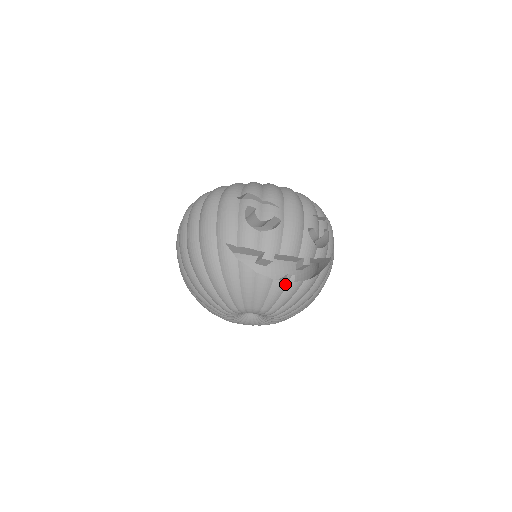
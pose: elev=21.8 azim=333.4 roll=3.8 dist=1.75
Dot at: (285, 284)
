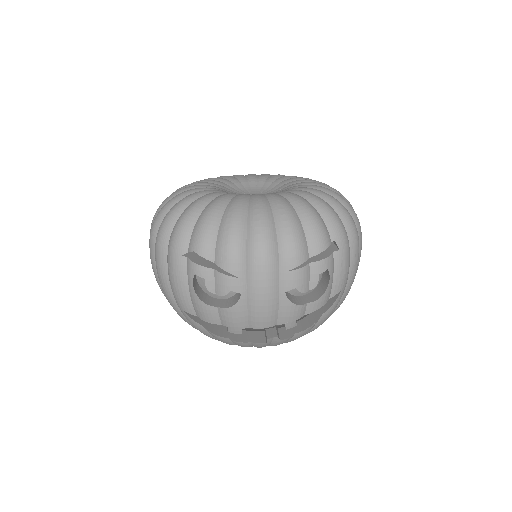
Dot at: (268, 342)
